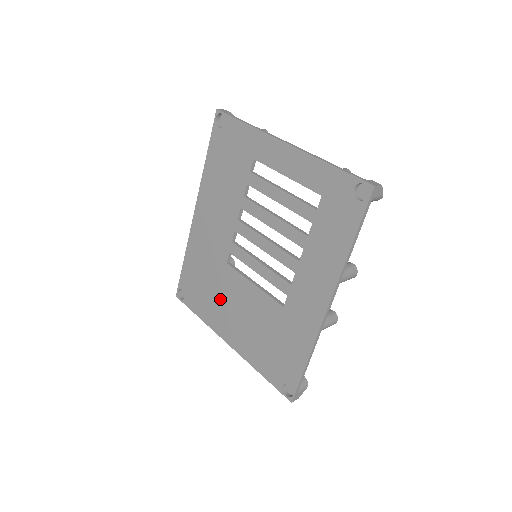
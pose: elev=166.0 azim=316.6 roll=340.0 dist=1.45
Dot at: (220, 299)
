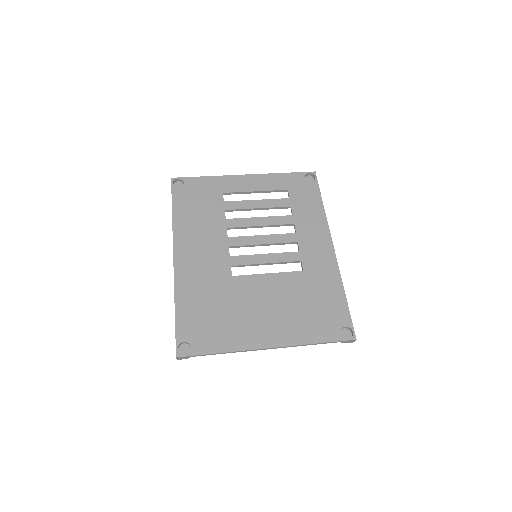
Dot at: (240, 312)
